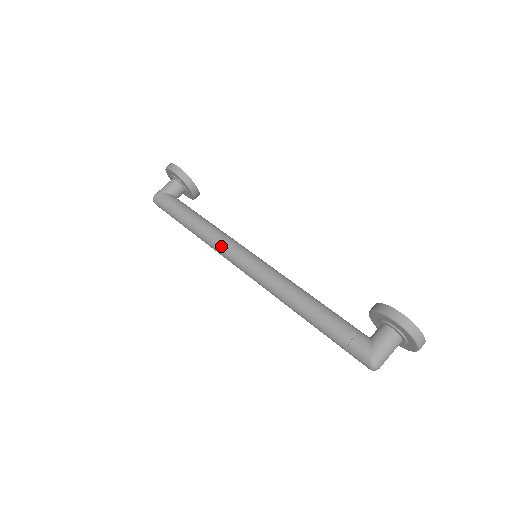
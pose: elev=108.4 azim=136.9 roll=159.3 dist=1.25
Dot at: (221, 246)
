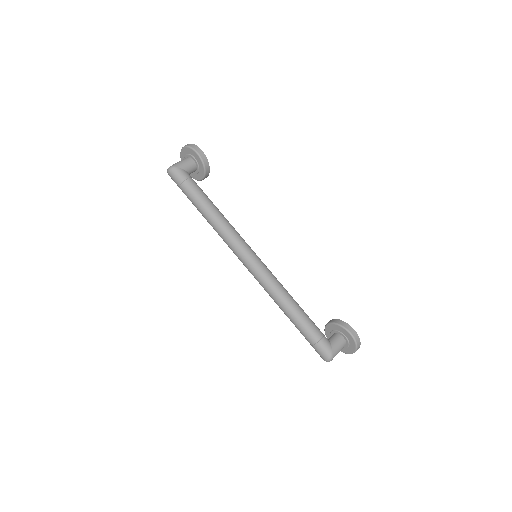
Dot at: (233, 239)
